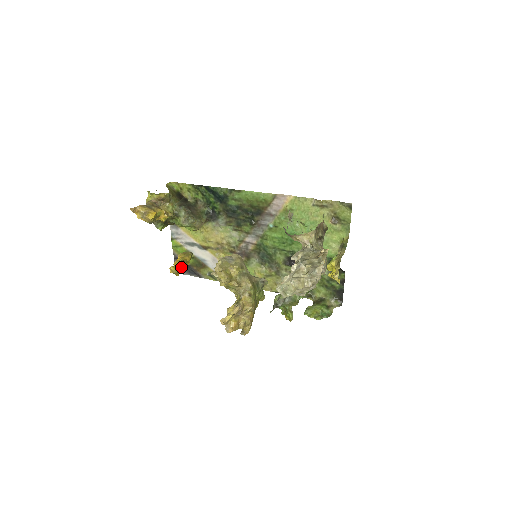
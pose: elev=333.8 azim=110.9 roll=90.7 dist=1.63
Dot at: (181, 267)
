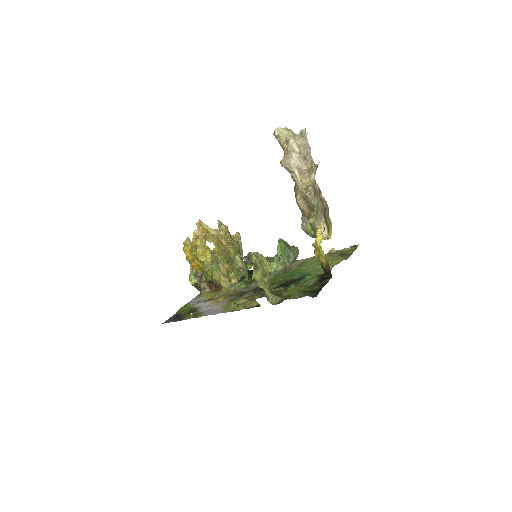
Dot at: (193, 246)
